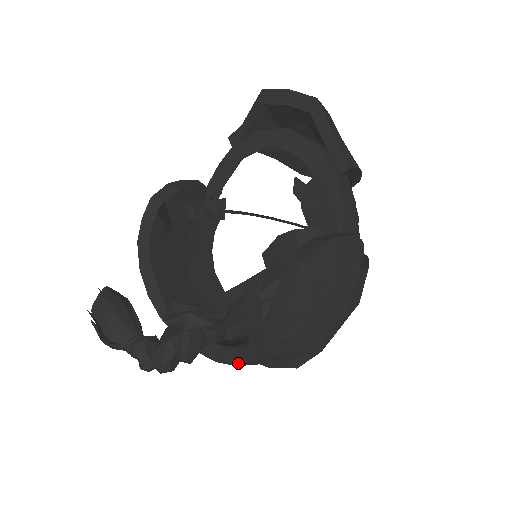
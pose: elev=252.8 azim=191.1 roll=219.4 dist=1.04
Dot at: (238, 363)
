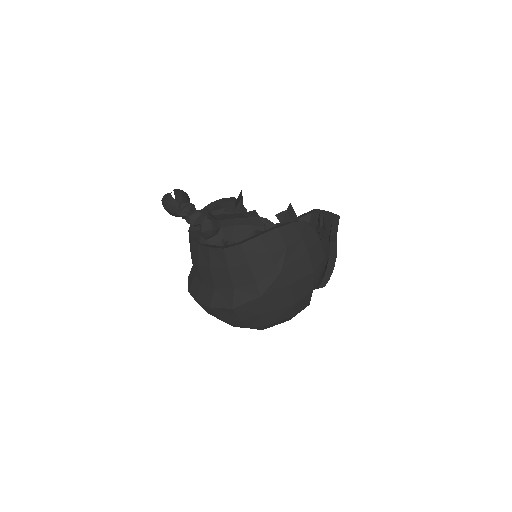
Dot at: (226, 247)
